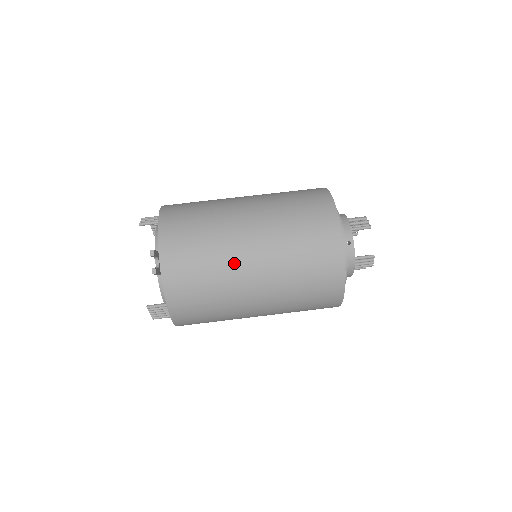
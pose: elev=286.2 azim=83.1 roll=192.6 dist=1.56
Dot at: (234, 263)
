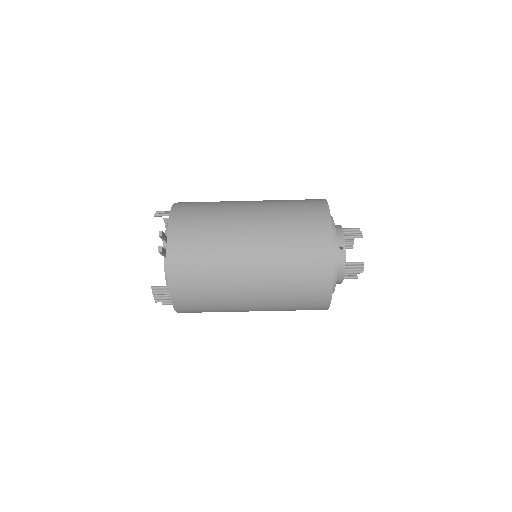
Dot at: (233, 252)
